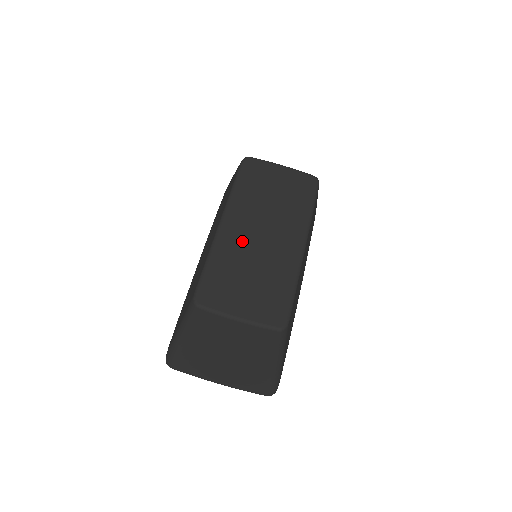
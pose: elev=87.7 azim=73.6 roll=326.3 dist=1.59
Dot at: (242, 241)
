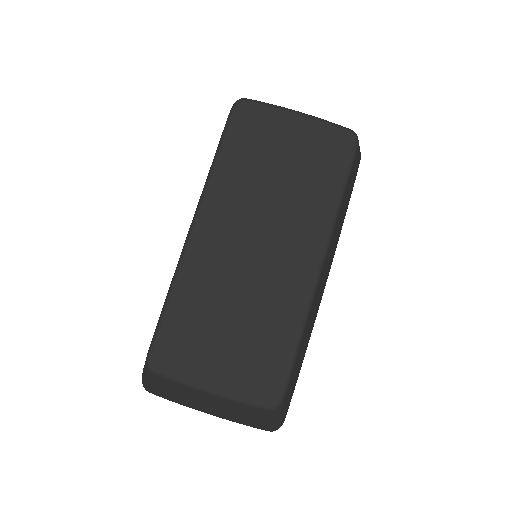
Dot at: (223, 261)
